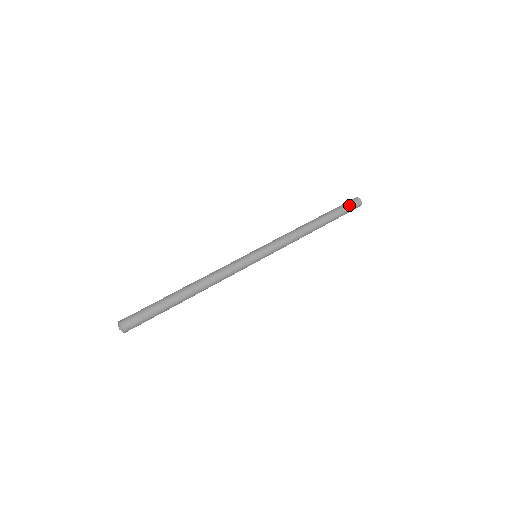
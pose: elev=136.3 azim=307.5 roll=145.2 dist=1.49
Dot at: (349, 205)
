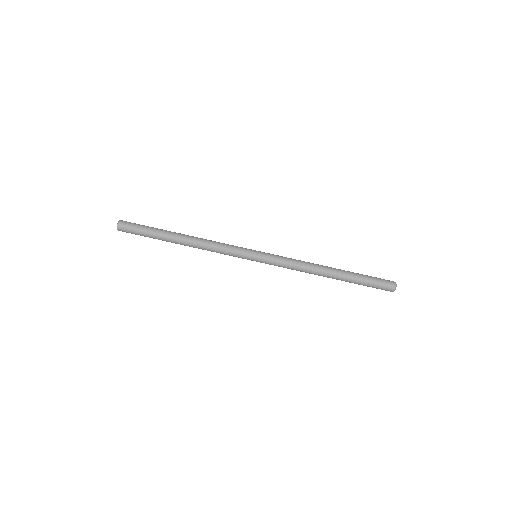
Dot at: (378, 282)
